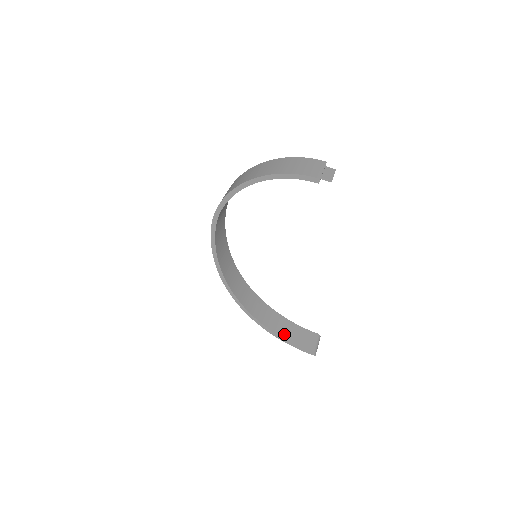
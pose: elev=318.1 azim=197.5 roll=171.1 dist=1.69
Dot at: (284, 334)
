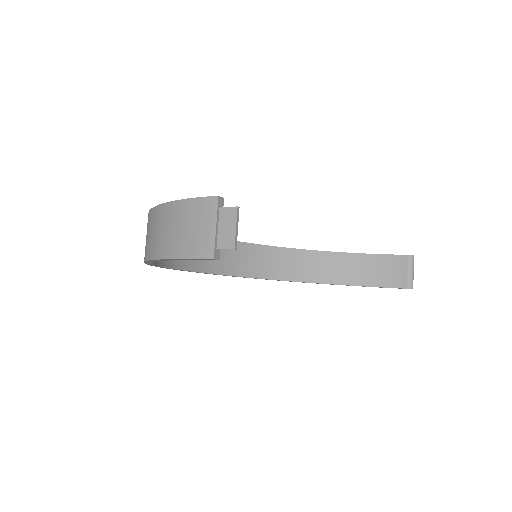
Dot at: (360, 279)
